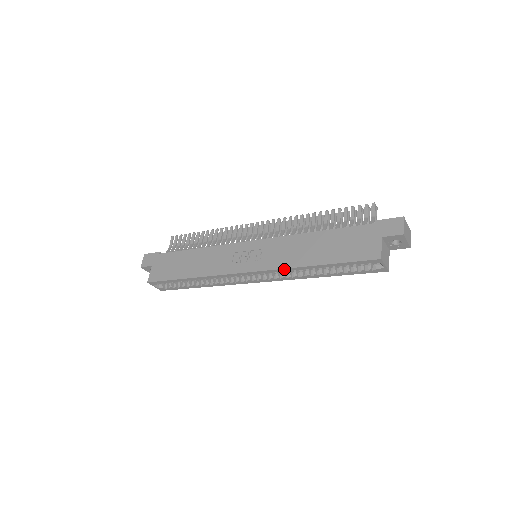
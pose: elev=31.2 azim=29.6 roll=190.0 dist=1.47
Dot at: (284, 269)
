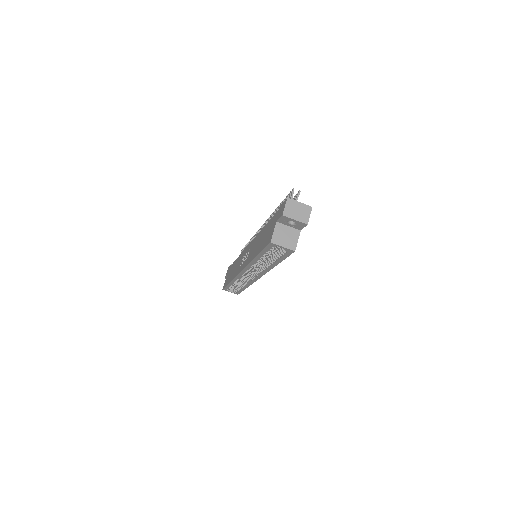
Dot at: (249, 264)
